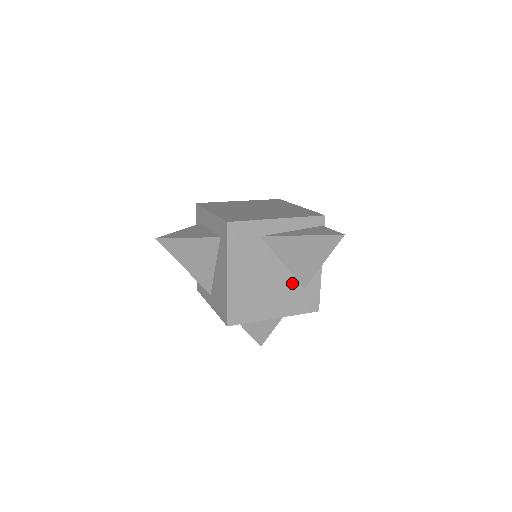
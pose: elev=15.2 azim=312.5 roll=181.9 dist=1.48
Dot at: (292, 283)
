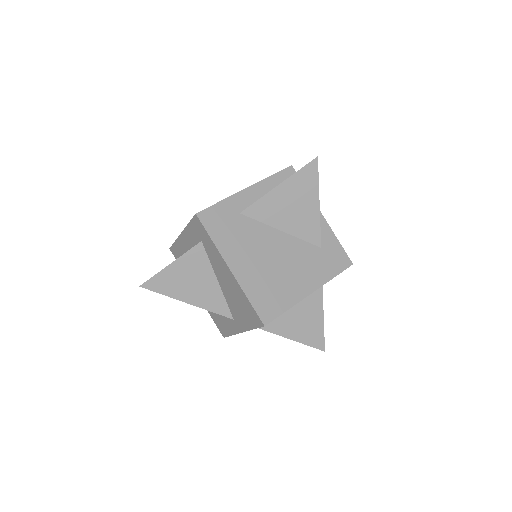
Dot at: (304, 247)
